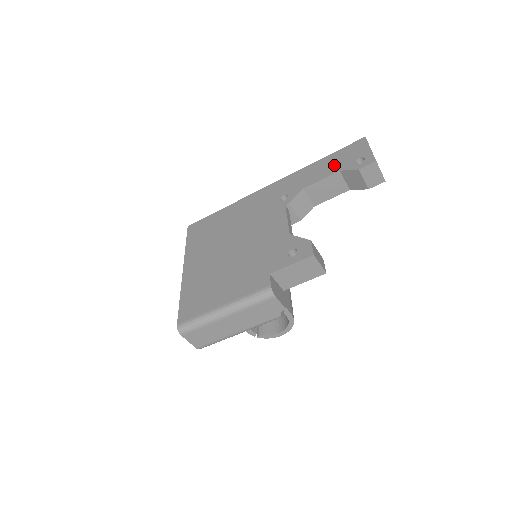
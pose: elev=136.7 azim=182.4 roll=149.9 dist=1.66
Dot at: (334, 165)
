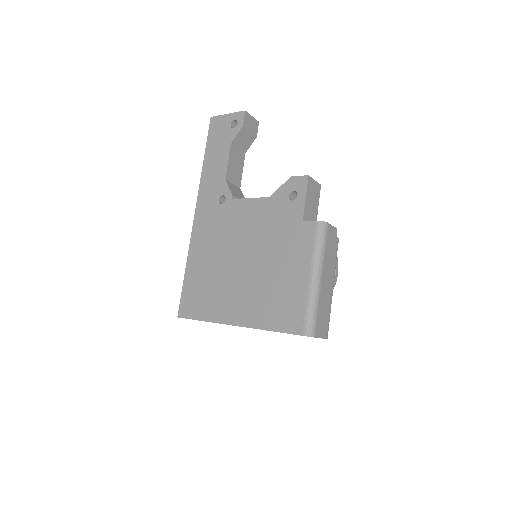
Dot at: (221, 147)
